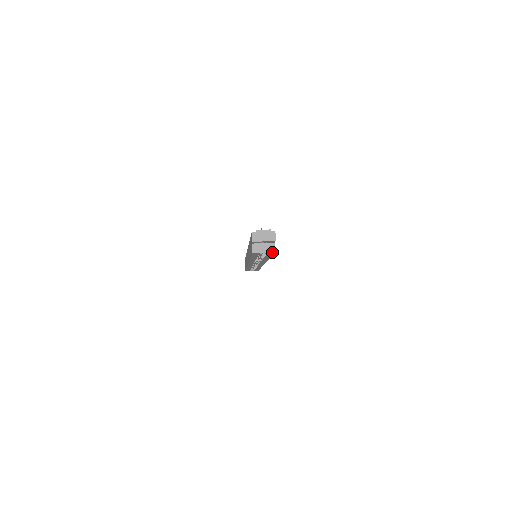
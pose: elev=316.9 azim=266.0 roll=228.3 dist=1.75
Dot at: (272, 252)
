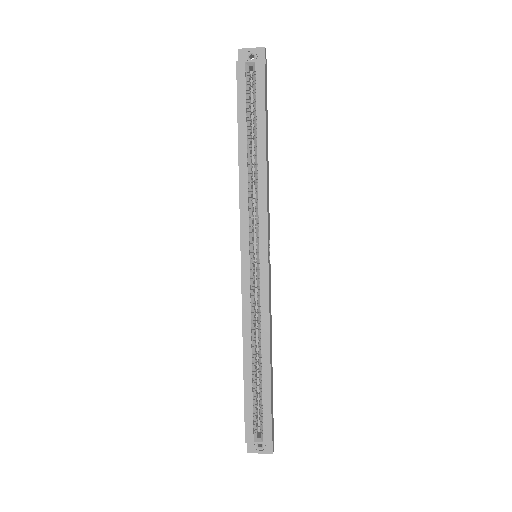
Dot at: (261, 64)
